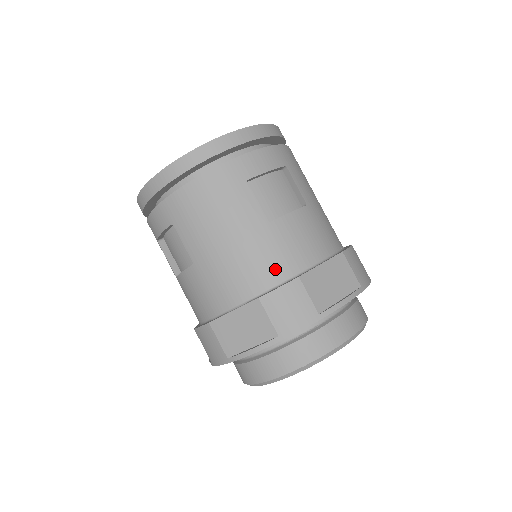
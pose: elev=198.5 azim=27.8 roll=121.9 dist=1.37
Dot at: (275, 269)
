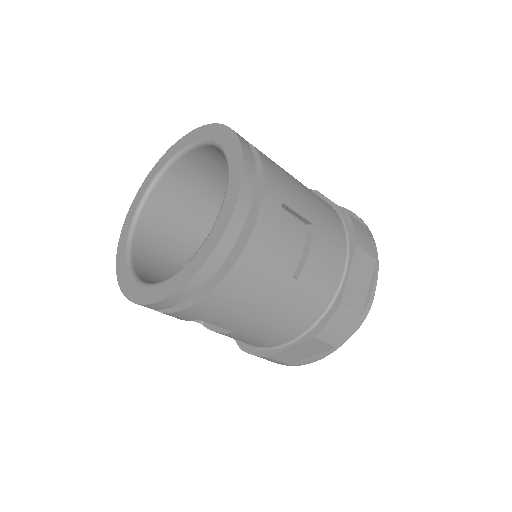
Dot at: (316, 307)
